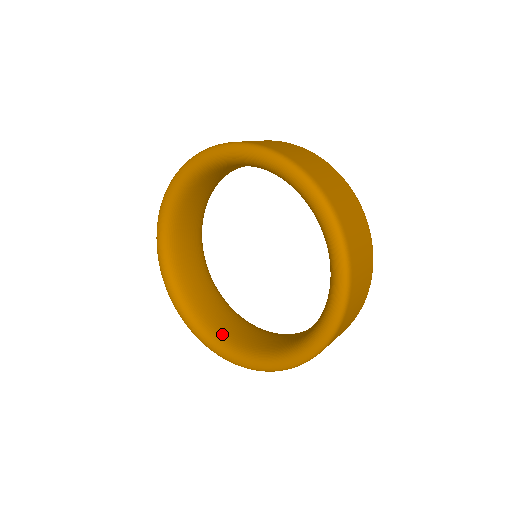
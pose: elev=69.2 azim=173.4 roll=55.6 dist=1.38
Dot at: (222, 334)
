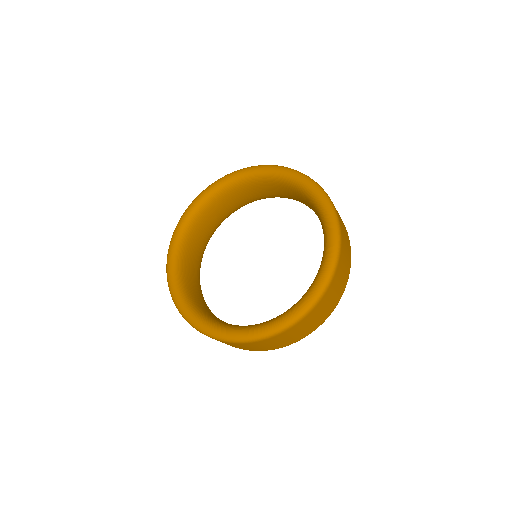
Dot at: (195, 303)
